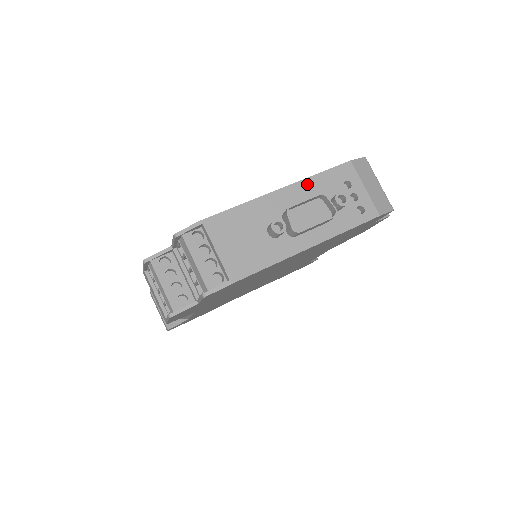
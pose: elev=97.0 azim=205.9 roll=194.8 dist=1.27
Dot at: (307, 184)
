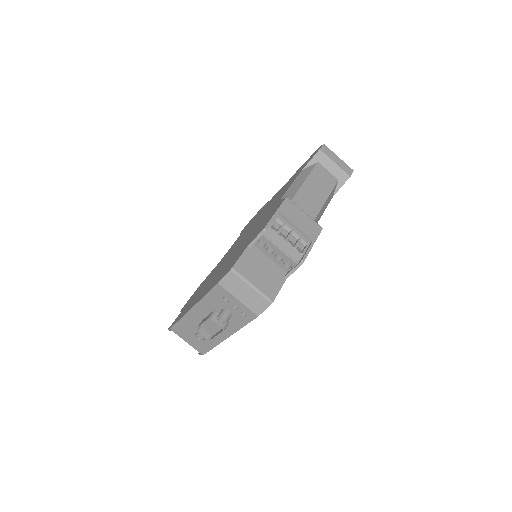
Dot at: (203, 304)
